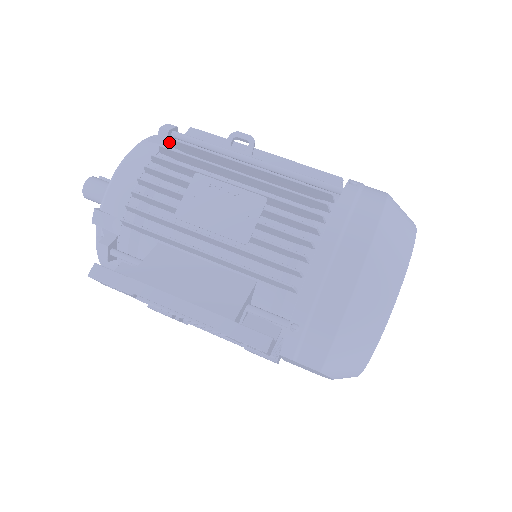
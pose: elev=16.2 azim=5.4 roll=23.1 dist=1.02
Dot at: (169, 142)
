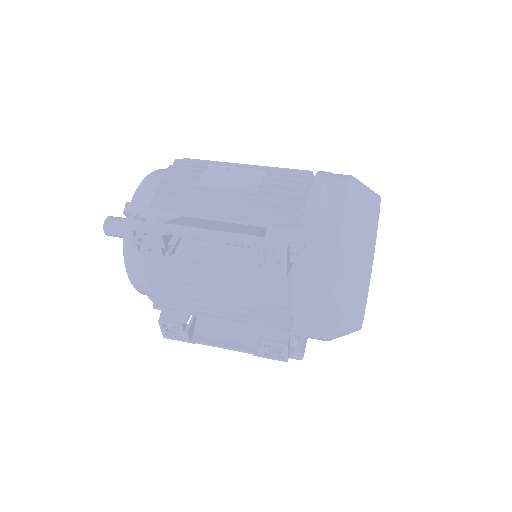
Dot at: occluded
